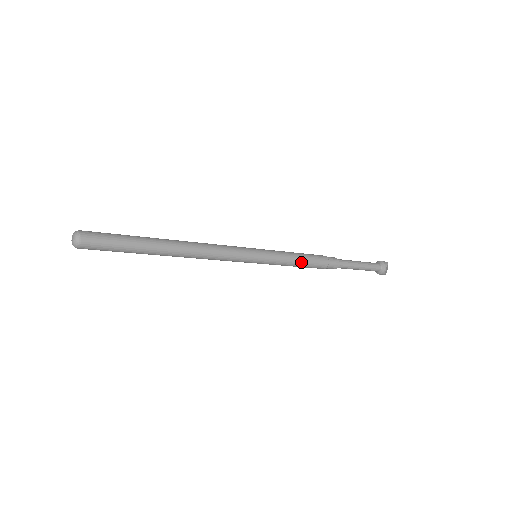
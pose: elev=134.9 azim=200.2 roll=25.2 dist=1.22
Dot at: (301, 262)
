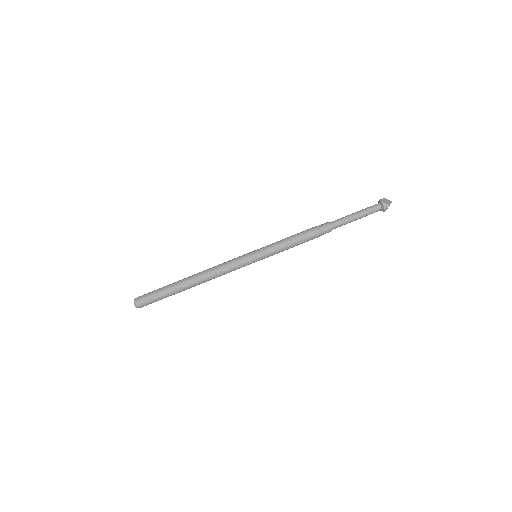
Dot at: (292, 238)
